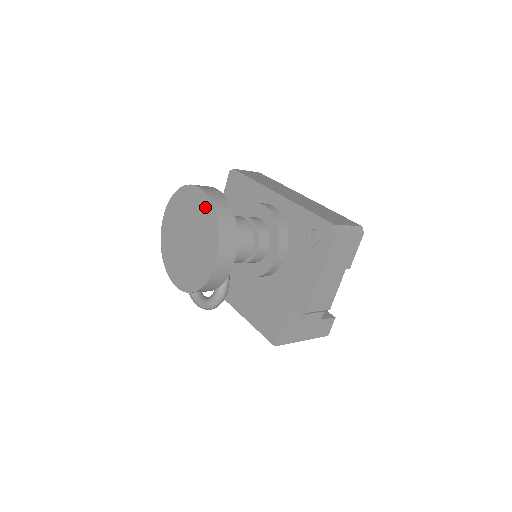
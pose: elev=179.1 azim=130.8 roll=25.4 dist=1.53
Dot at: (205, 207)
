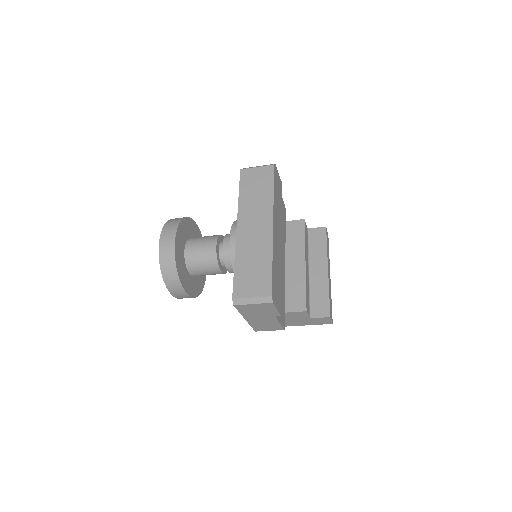
Dot at: occluded
